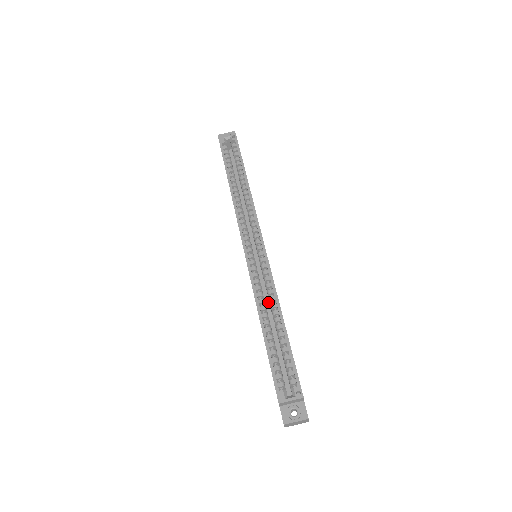
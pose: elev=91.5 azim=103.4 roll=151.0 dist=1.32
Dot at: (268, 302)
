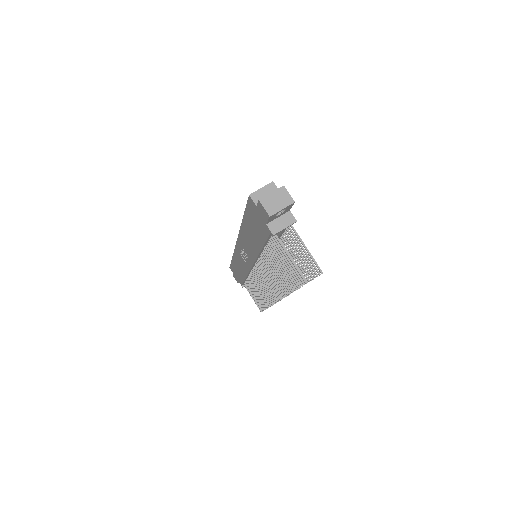
Dot at: occluded
